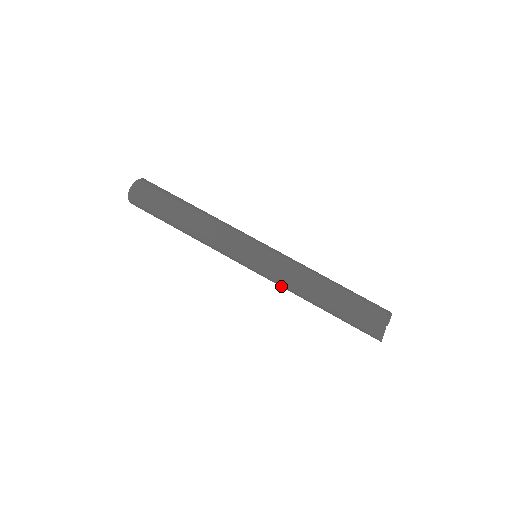
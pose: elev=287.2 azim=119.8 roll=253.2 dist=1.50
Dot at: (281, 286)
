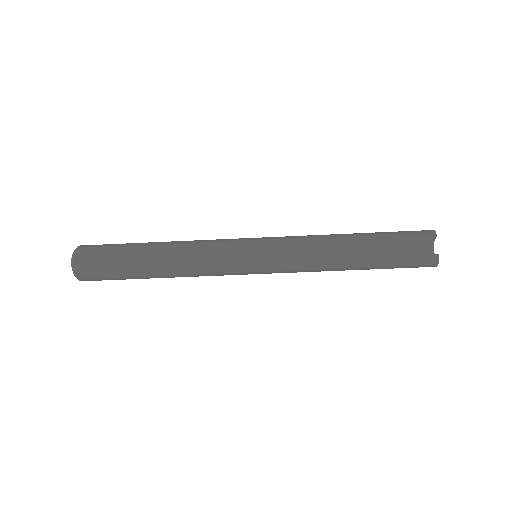
Dot at: occluded
